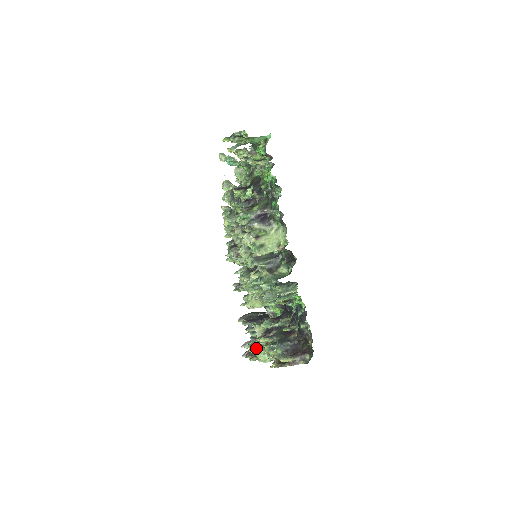
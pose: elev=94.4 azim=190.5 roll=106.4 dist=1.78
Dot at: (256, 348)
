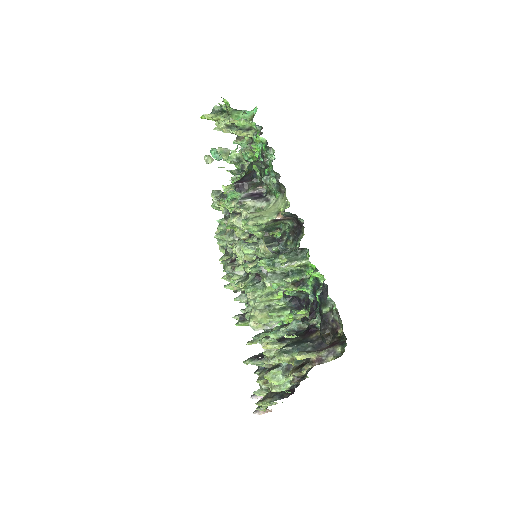
Dot at: occluded
